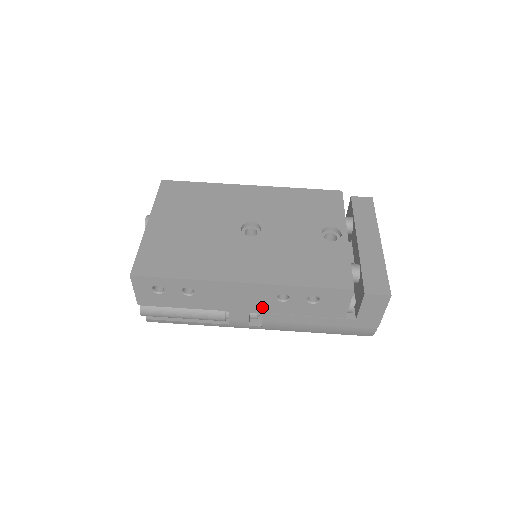
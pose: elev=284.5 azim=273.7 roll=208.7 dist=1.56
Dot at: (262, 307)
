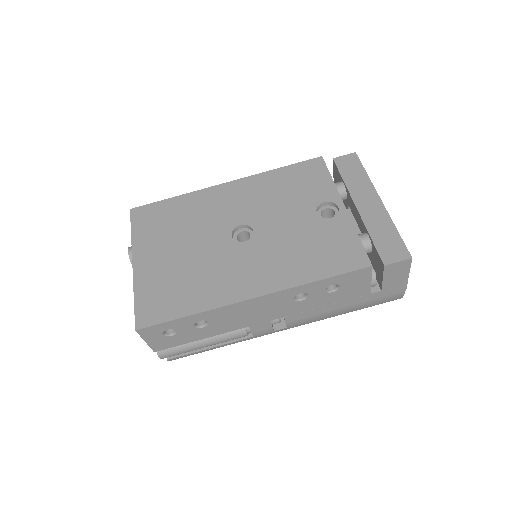
Dot at: (282, 312)
